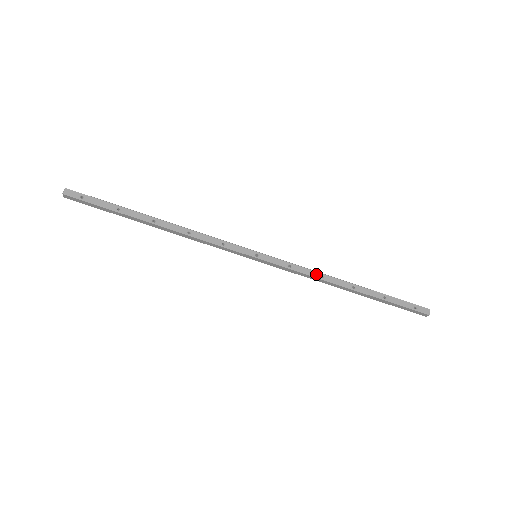
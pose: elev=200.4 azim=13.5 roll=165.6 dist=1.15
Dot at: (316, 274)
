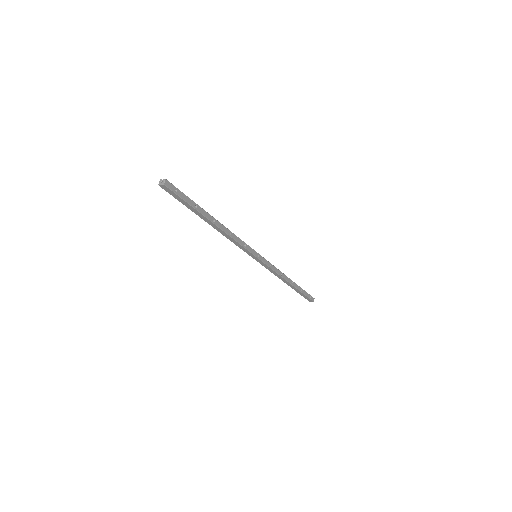
Dot at: (280, 273)
